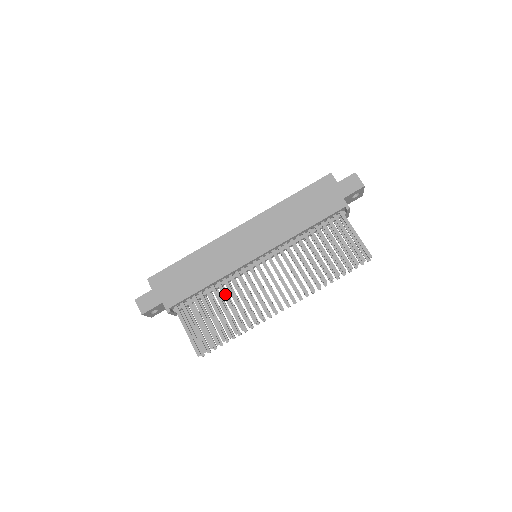
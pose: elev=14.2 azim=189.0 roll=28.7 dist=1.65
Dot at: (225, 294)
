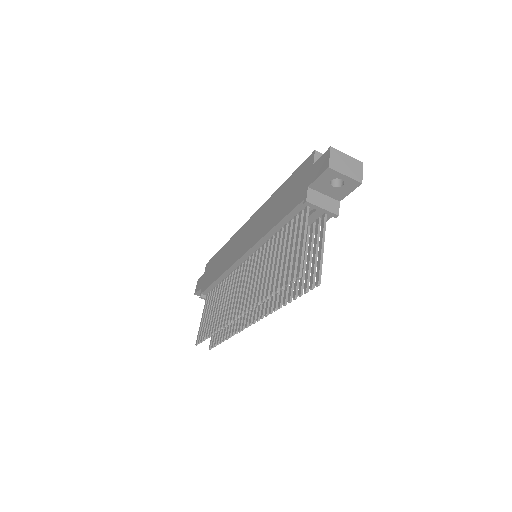
Dot at: (223, 291)
